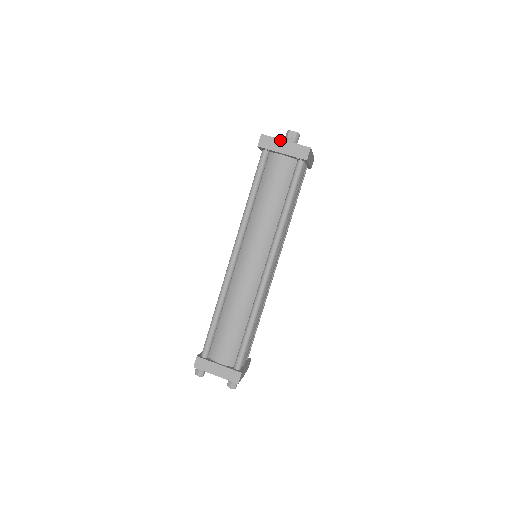
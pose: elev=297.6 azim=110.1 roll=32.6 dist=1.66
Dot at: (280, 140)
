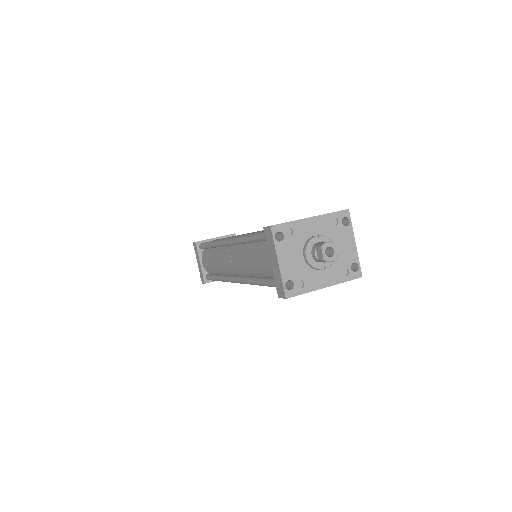
Dot at: (276, 254)
